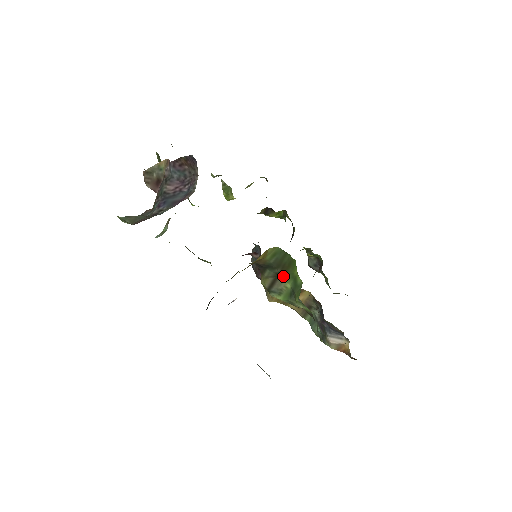
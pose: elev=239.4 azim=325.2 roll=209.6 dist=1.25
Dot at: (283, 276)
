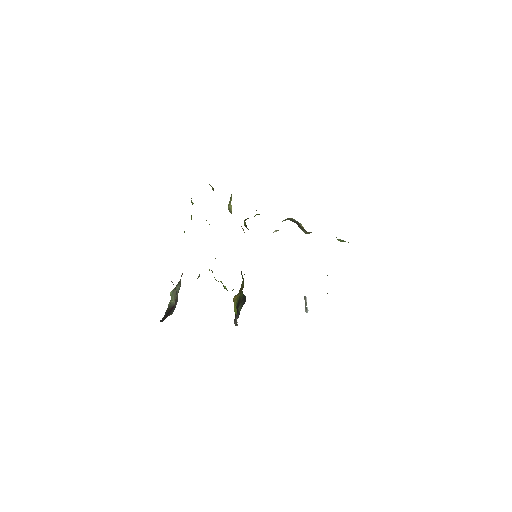
Dot at: occluded
